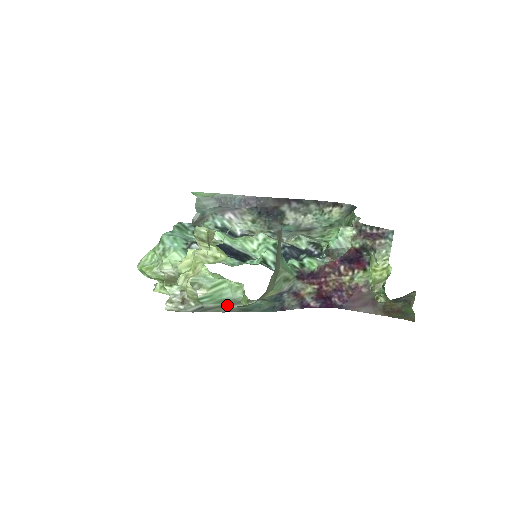
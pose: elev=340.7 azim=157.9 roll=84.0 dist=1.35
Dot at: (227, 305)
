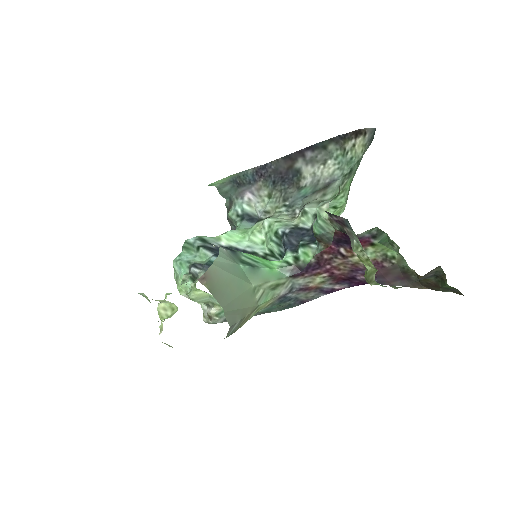
Dot at: occluded
